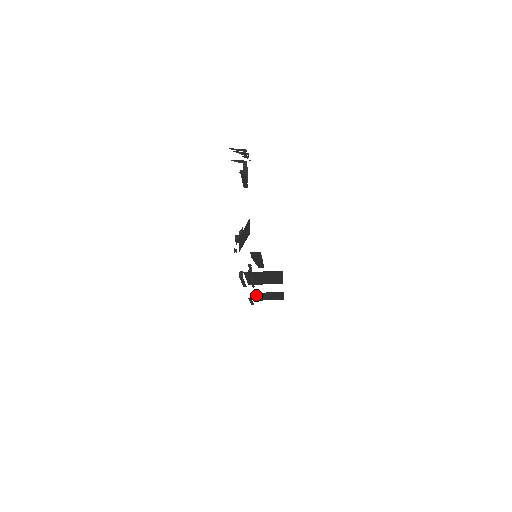
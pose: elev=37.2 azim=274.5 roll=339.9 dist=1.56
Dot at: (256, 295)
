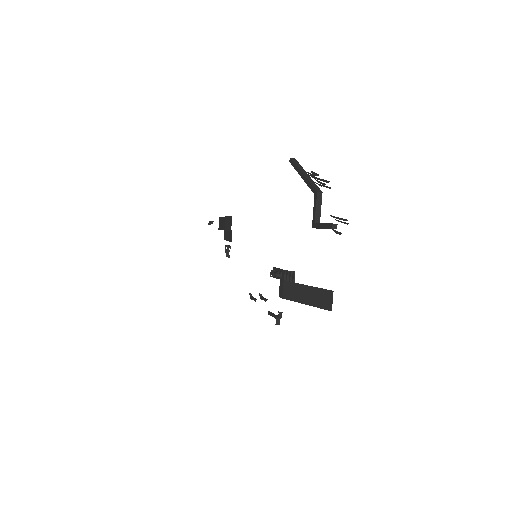
Dot at: occluded
